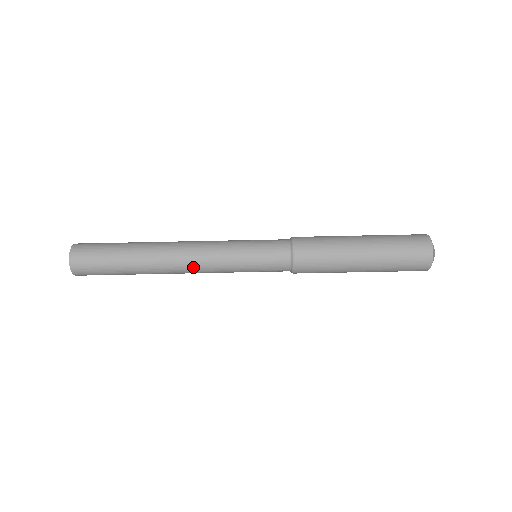
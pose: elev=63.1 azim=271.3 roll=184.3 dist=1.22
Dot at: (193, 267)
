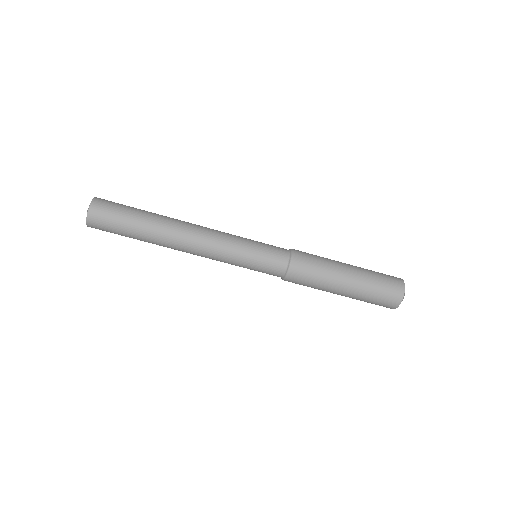
Dot at: (198, 255)
